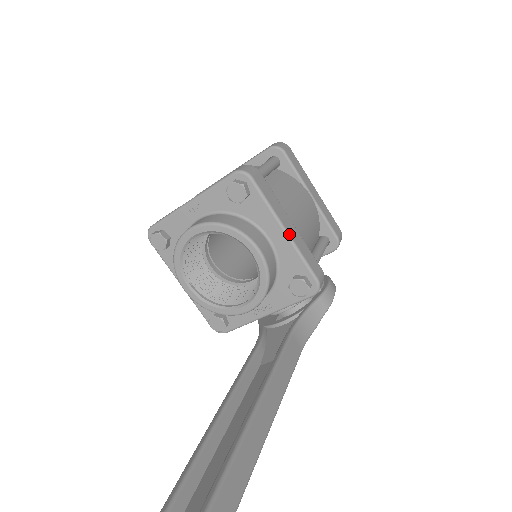
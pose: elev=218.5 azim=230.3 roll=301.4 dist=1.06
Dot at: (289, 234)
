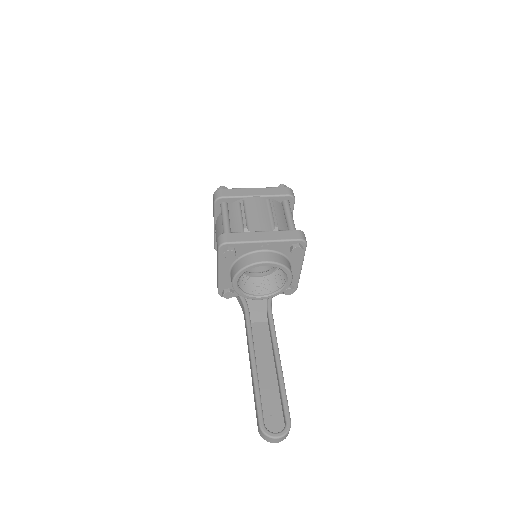
Dot at: (301, 269)
